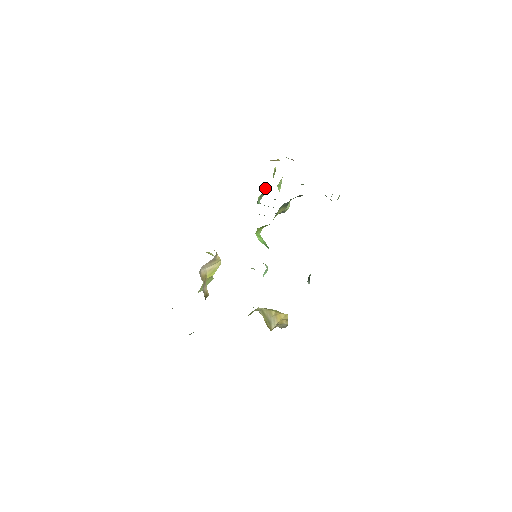
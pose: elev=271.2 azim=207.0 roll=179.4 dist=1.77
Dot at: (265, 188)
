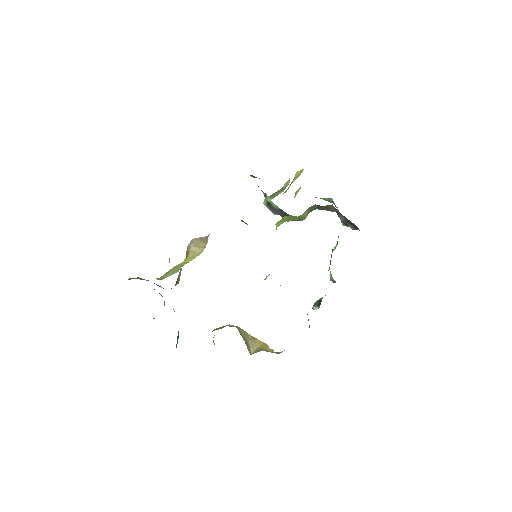
Dot at: (285, 186)
